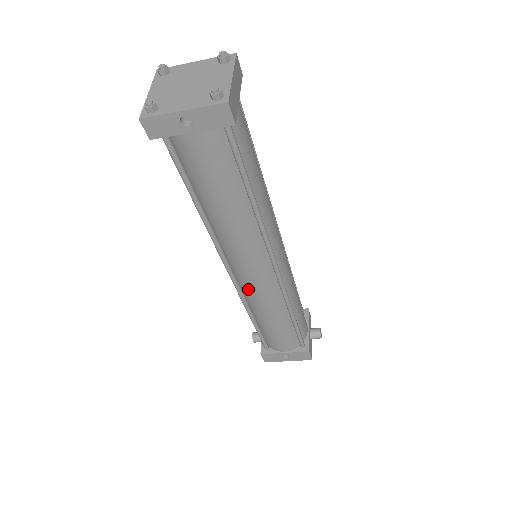
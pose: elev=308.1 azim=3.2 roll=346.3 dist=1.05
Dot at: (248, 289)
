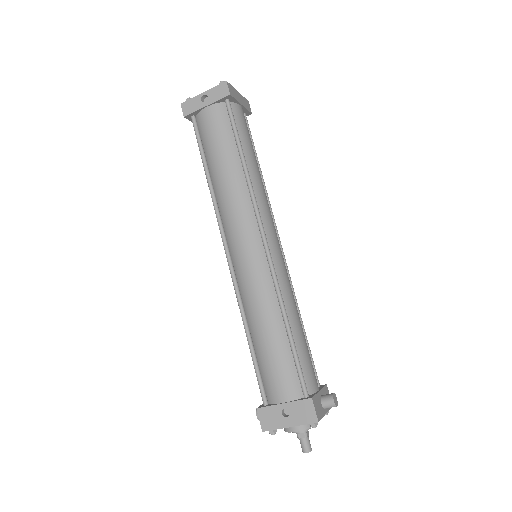
Dot at: (241, 274)
